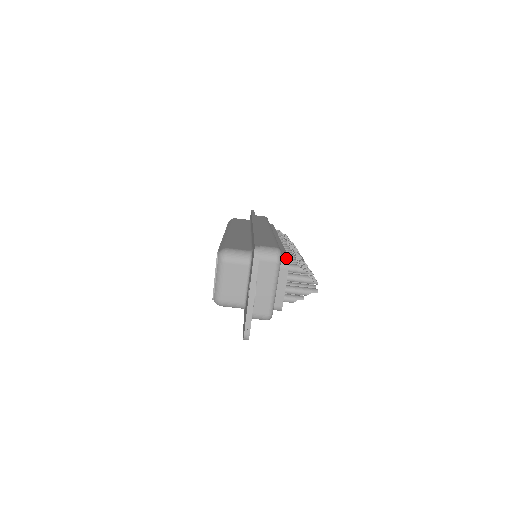
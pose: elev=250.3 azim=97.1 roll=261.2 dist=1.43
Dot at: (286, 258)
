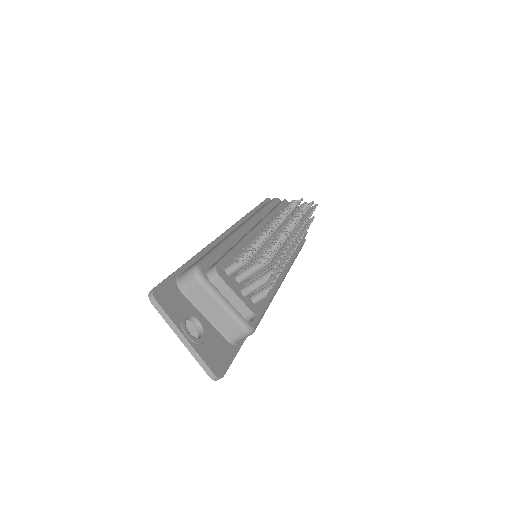
Dot at: (213, 267)
